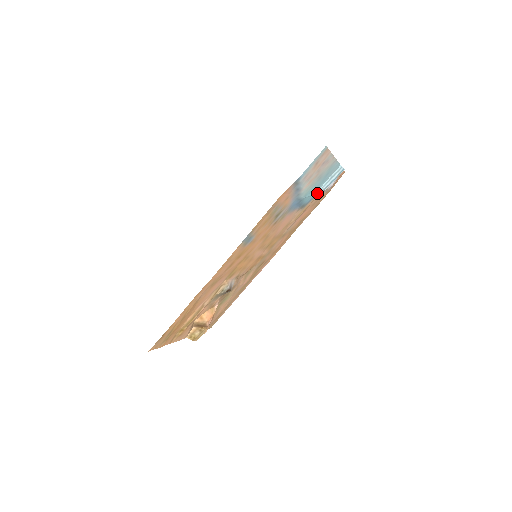
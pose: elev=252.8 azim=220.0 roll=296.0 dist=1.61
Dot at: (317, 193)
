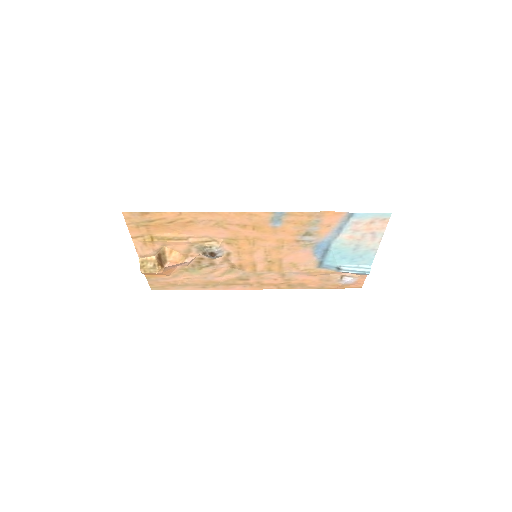
Dot at: (337, 267)
